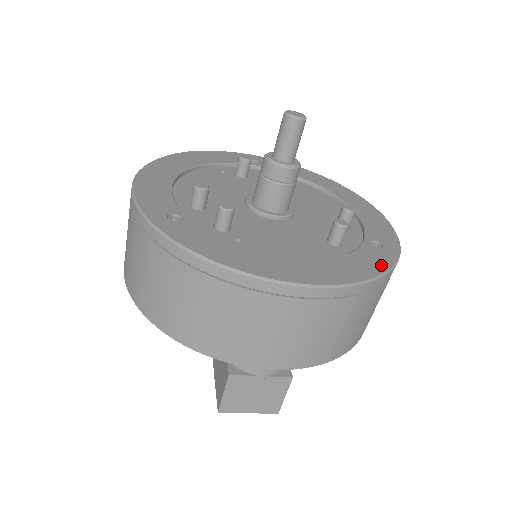
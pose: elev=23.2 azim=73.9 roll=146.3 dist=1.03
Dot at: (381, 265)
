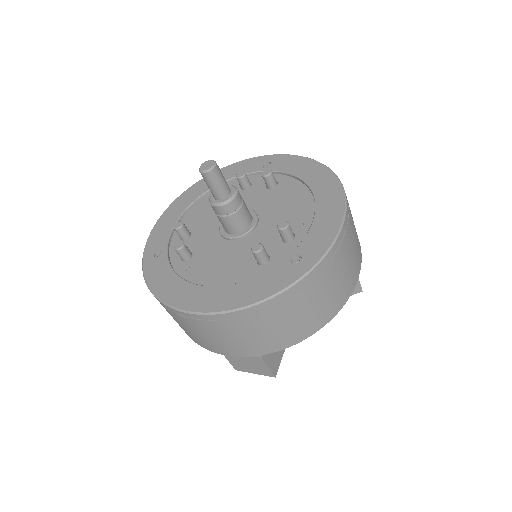
Dot at: (275, 287)
